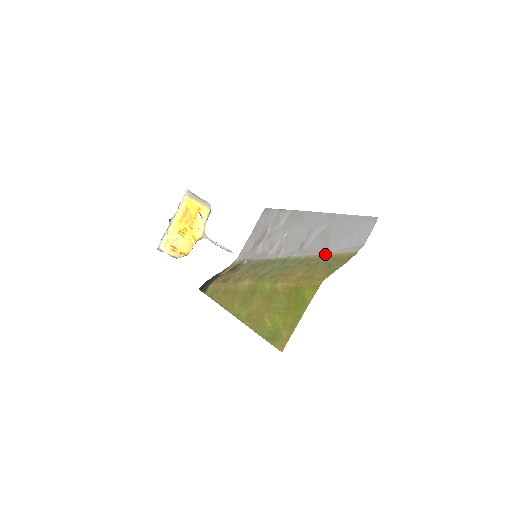
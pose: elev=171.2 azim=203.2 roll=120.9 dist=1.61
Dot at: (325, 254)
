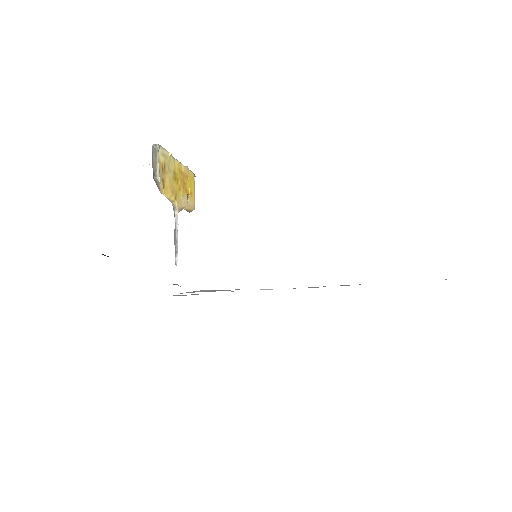
Dot at: occluded
